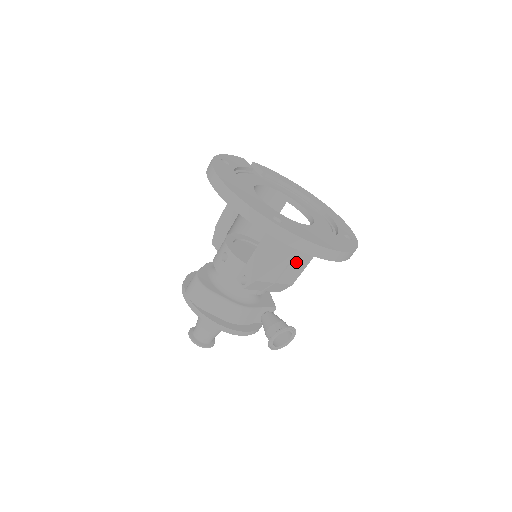
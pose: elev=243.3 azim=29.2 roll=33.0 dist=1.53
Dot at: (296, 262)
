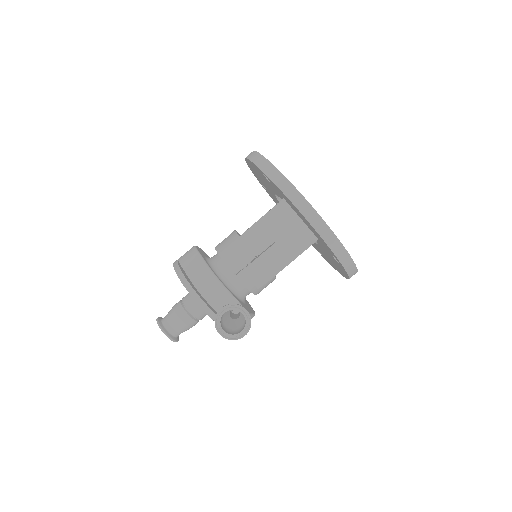
Dot at: (283, 245)
